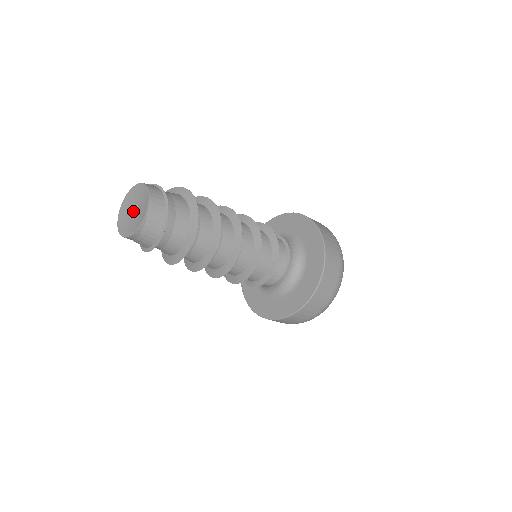
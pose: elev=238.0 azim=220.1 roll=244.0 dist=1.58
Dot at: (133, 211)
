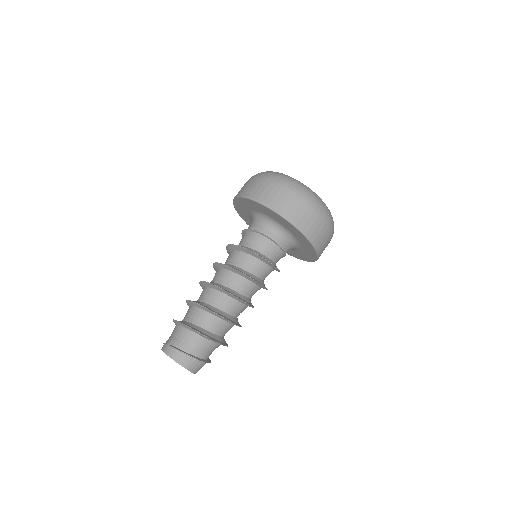
Dot at: occluded
